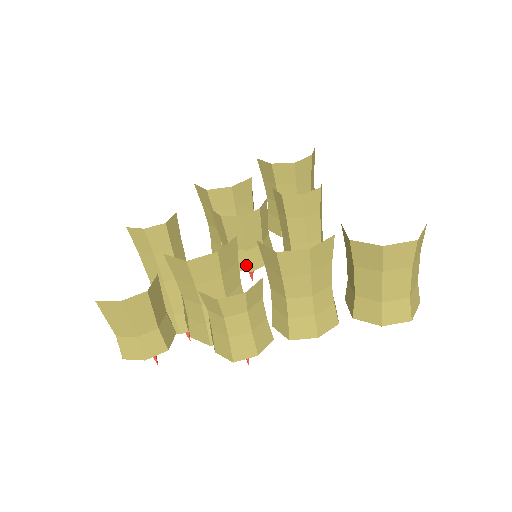
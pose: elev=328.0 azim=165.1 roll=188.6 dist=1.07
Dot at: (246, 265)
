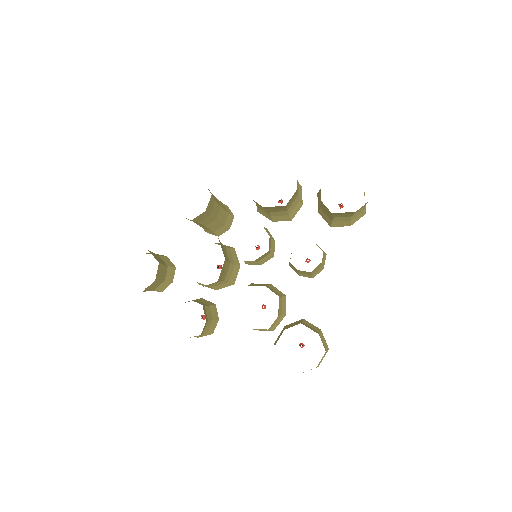
Dot at: occluded
